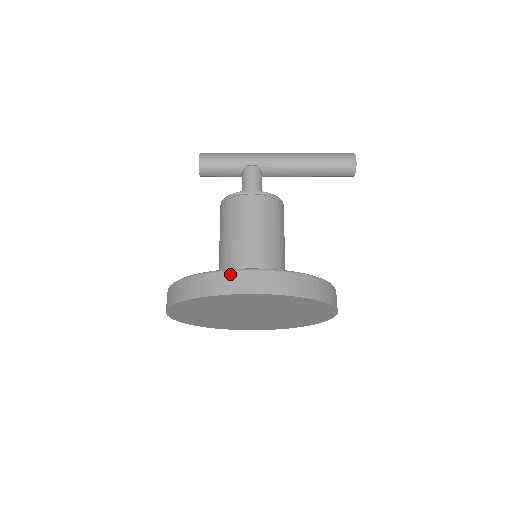
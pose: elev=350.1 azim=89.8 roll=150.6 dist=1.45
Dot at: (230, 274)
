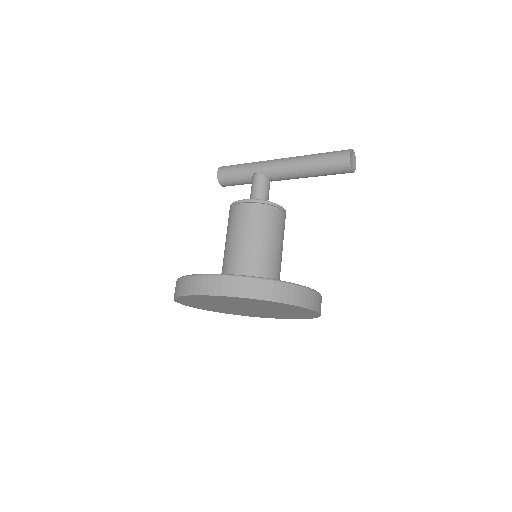
Dot at: (195, 278)
